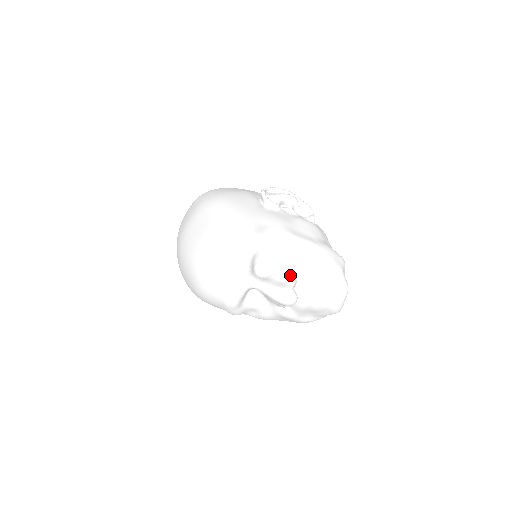
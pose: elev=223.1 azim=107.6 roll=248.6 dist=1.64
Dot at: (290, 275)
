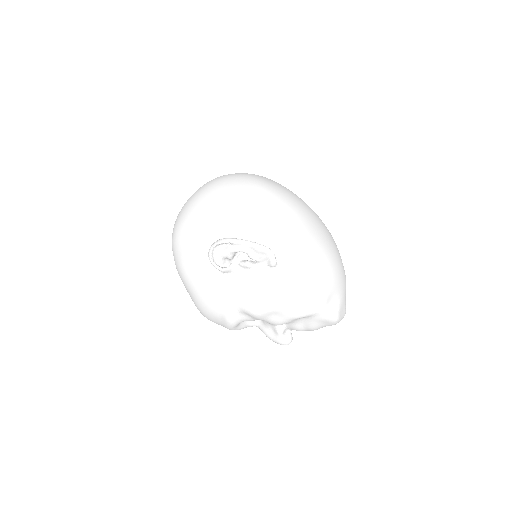
Dot at: (275, 327)
